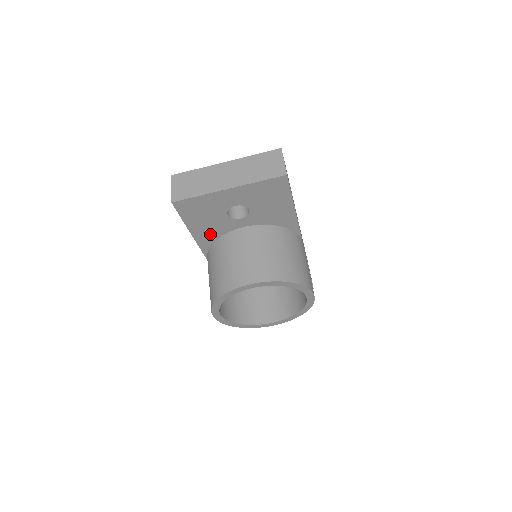
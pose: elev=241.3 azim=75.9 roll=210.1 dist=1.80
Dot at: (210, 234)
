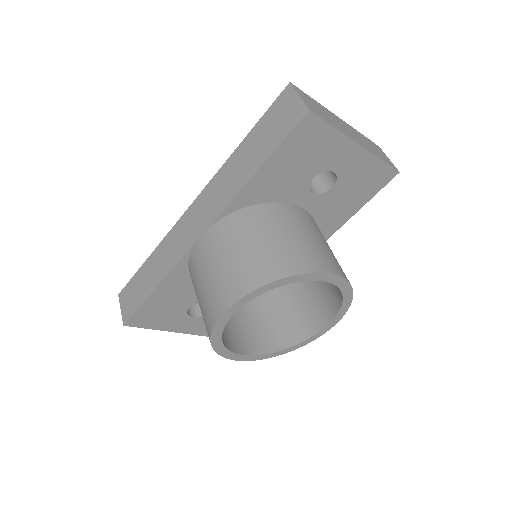
Dot at: (266, 190)
